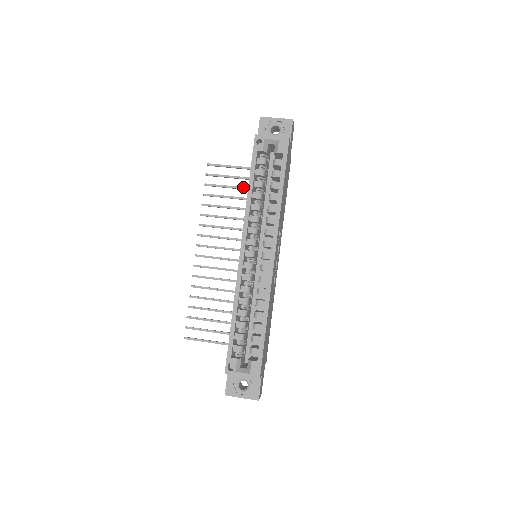
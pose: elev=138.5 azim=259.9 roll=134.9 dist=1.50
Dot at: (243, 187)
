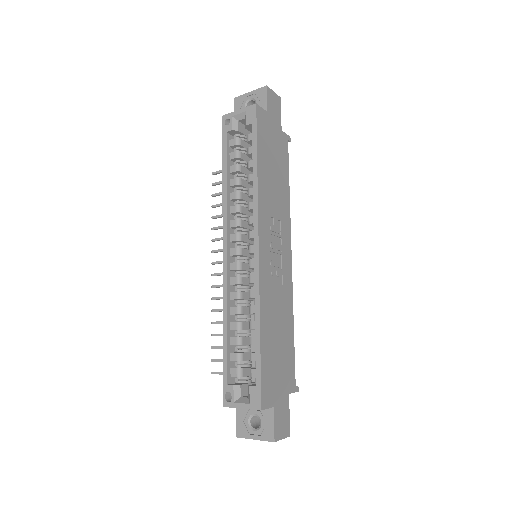
Dot at: occluded
